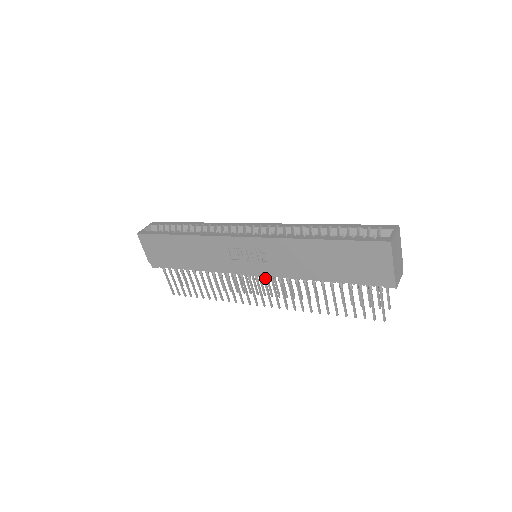
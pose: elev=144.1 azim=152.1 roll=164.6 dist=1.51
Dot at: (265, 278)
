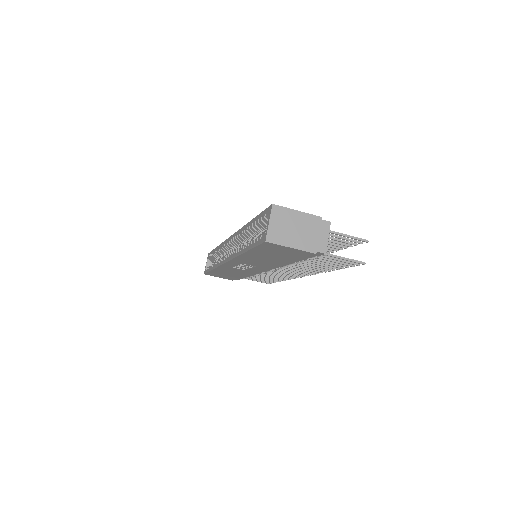
Dot at: occluded
